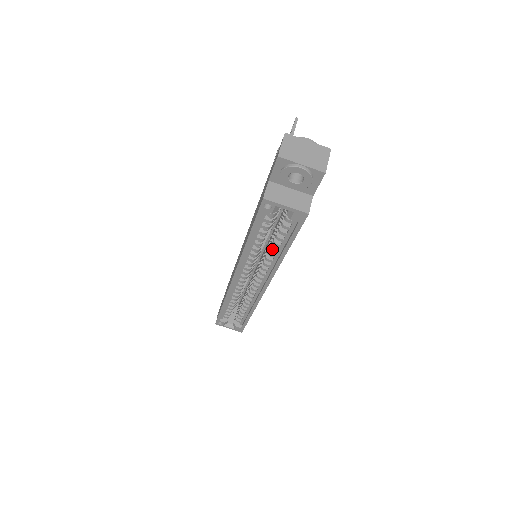
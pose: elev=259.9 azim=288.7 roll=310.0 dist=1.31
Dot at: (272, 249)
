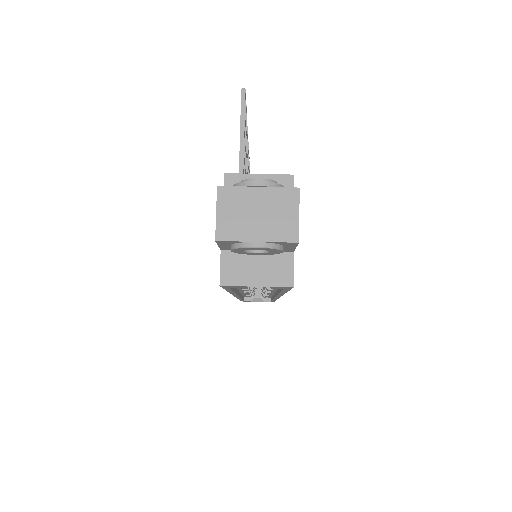
Dot at: occluded
